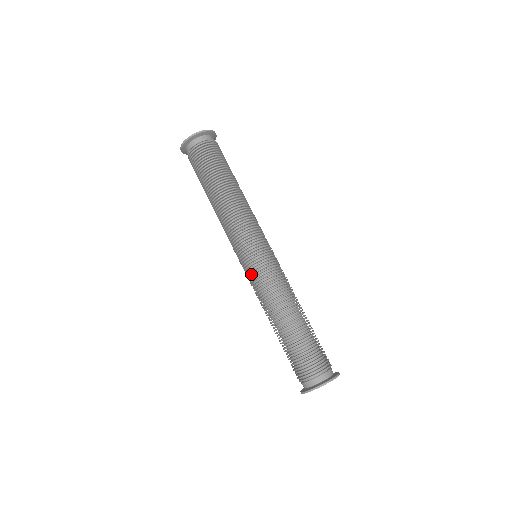
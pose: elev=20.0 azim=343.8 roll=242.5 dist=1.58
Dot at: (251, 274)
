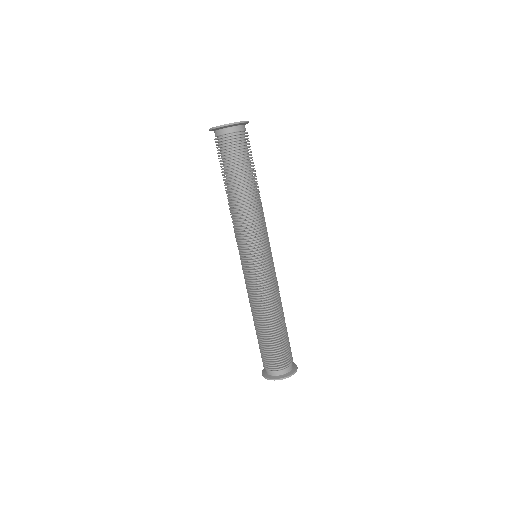
Dot at: (260, 274)
